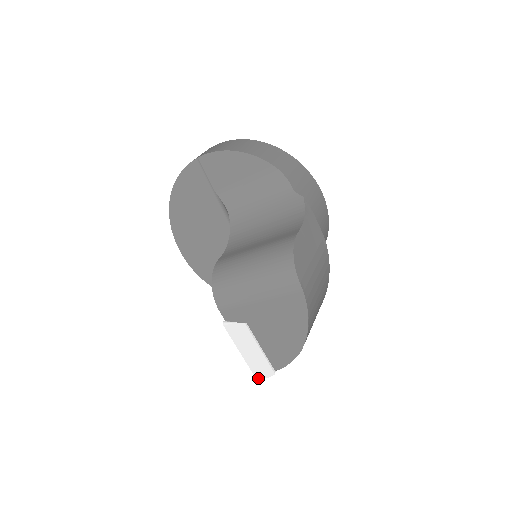
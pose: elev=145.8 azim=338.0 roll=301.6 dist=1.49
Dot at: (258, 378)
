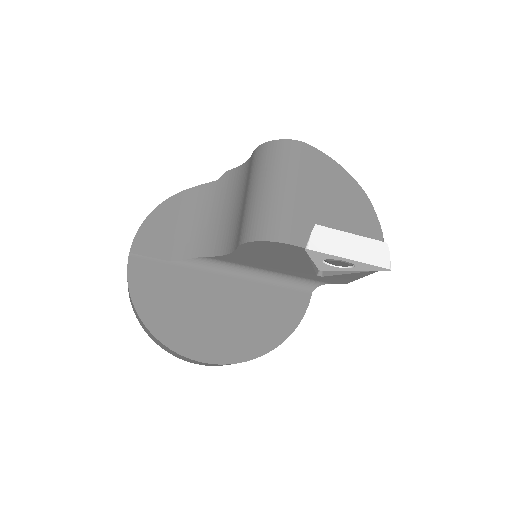
Dot at: (388, 266)
